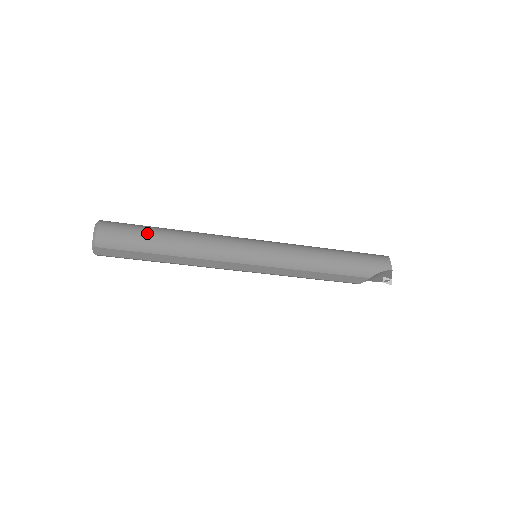
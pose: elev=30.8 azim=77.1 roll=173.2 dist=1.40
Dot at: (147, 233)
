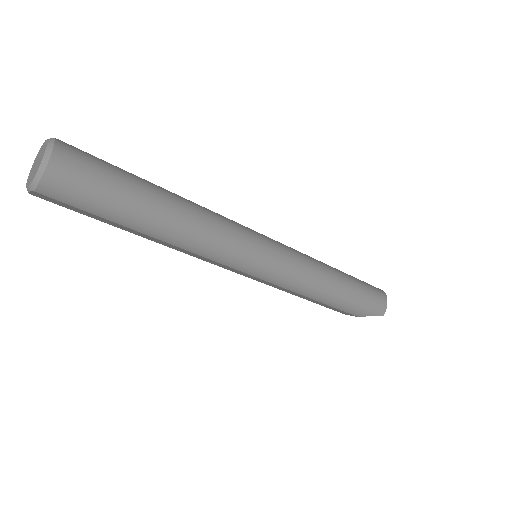
Dot at: (129, 197)
